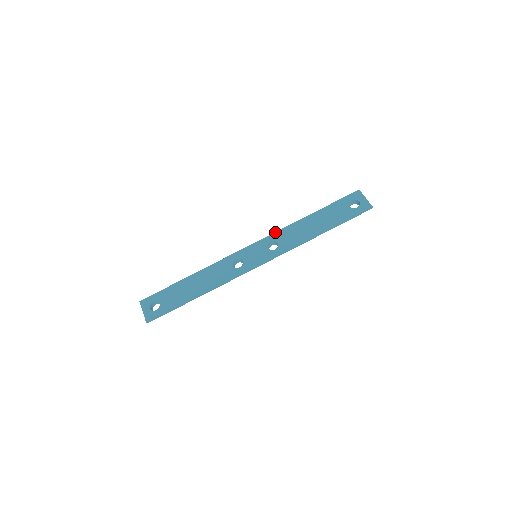
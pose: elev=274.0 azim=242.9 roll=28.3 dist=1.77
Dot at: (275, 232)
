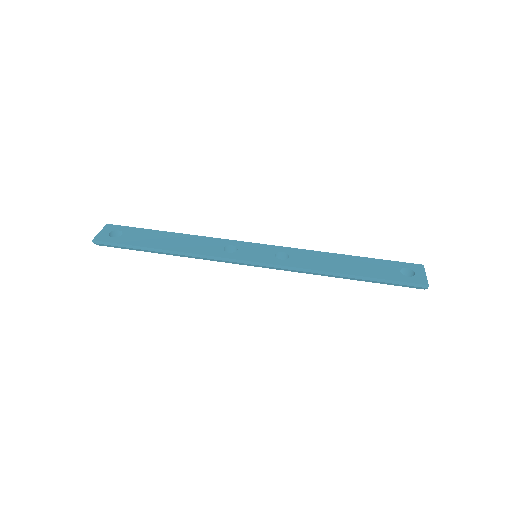
Dot at: (295, 248)
